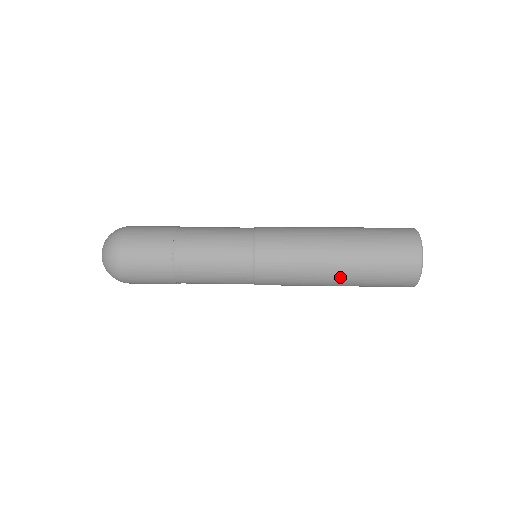
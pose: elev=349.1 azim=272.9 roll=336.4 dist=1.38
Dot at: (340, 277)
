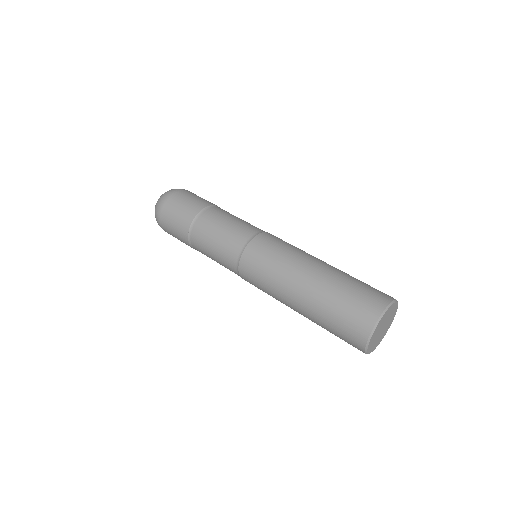
Dot at: (301, 299)
